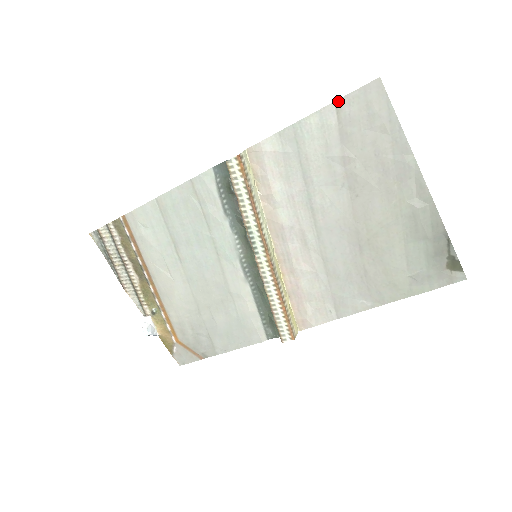
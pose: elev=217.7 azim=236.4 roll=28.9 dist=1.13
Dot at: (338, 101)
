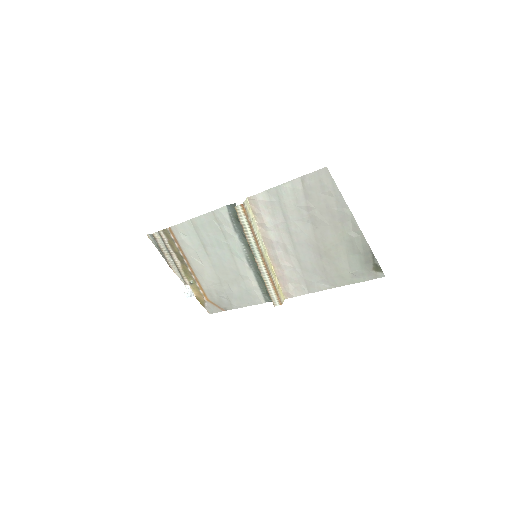
Dot at: (302, 177)
